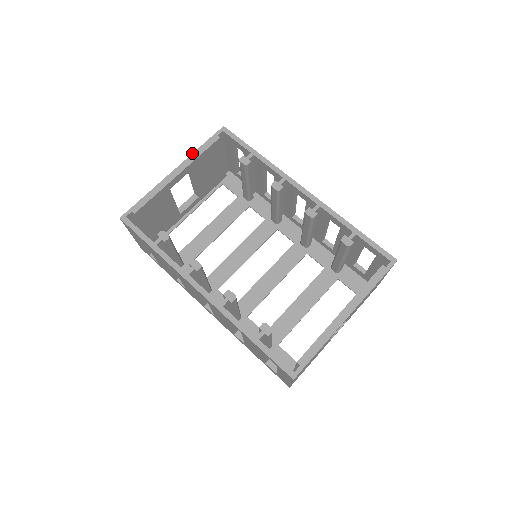
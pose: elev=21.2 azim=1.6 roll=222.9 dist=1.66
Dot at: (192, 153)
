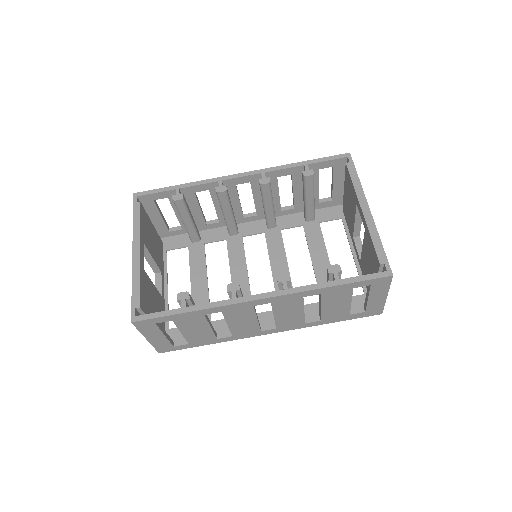
Dot at: occluded
